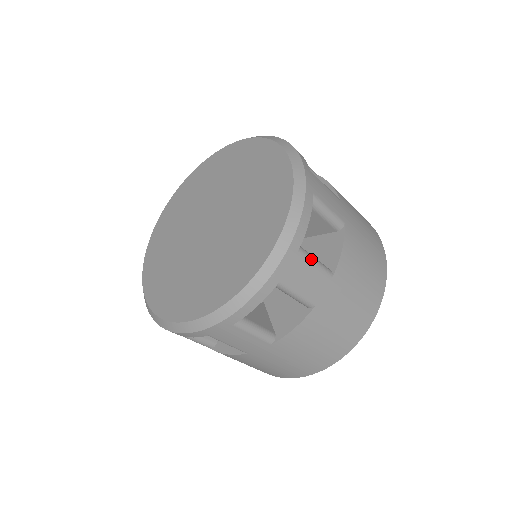
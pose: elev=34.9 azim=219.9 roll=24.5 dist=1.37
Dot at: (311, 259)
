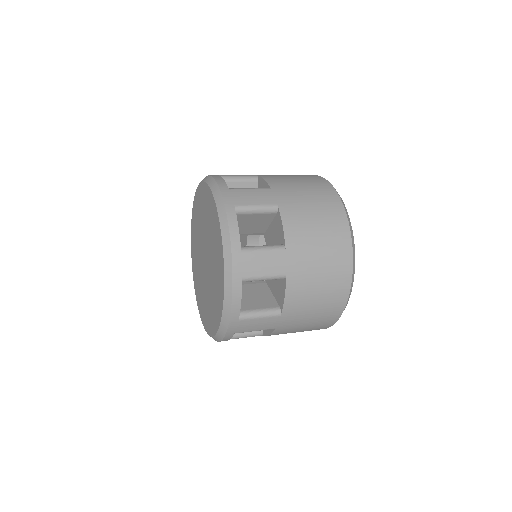
Dot at: (238, 338)
